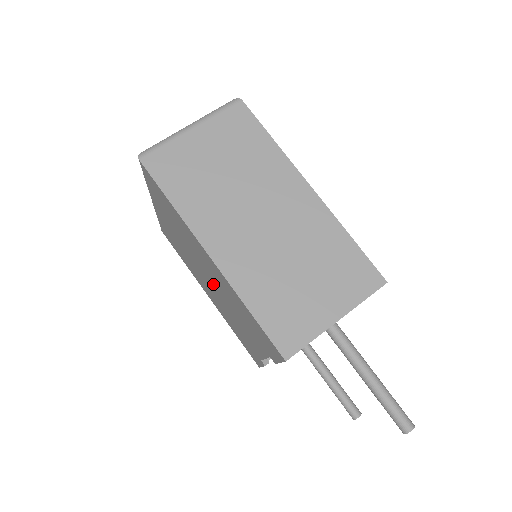
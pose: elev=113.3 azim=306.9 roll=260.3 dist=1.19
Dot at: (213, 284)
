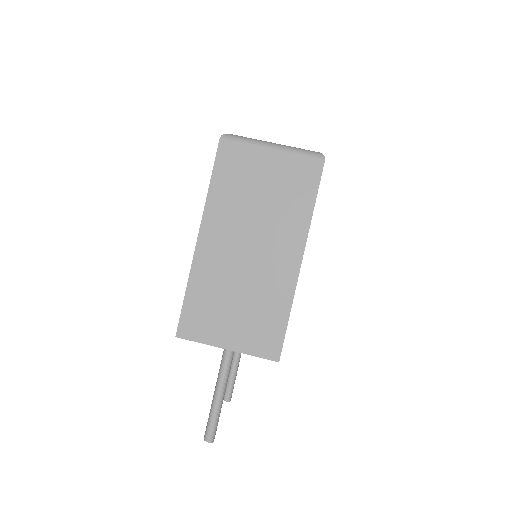
Dot at: occluded
